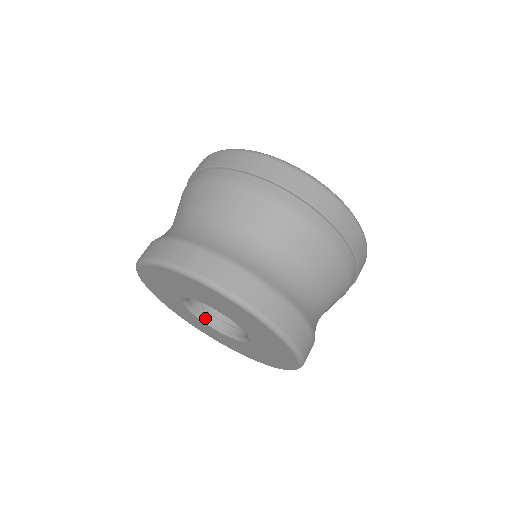
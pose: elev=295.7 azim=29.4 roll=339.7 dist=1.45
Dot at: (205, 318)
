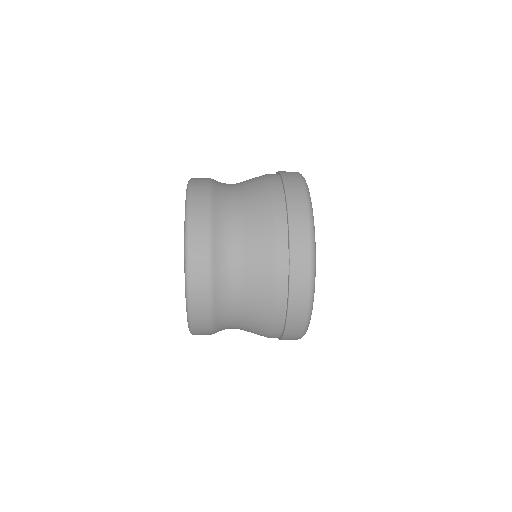
Dot at: occluded
